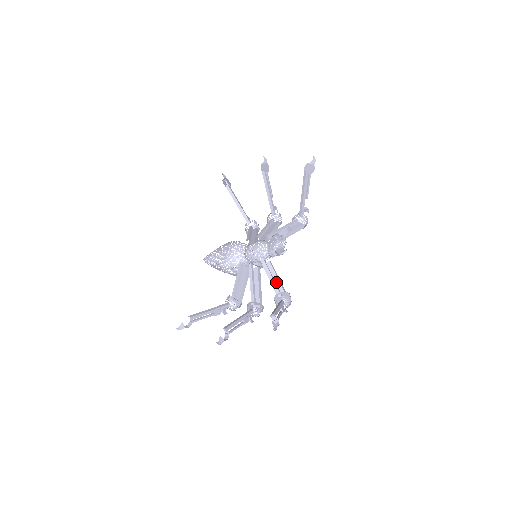
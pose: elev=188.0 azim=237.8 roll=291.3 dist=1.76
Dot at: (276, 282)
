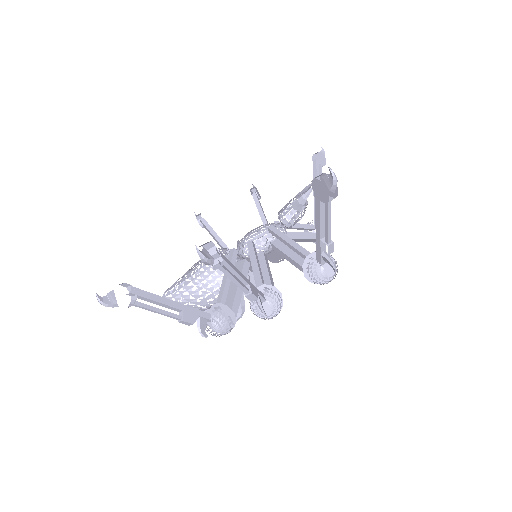
Dot at: occluded
